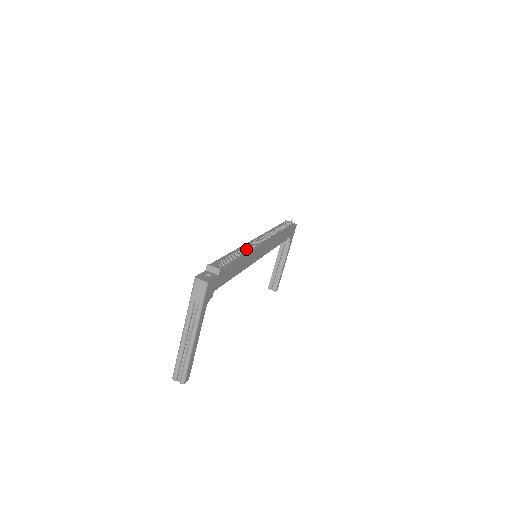
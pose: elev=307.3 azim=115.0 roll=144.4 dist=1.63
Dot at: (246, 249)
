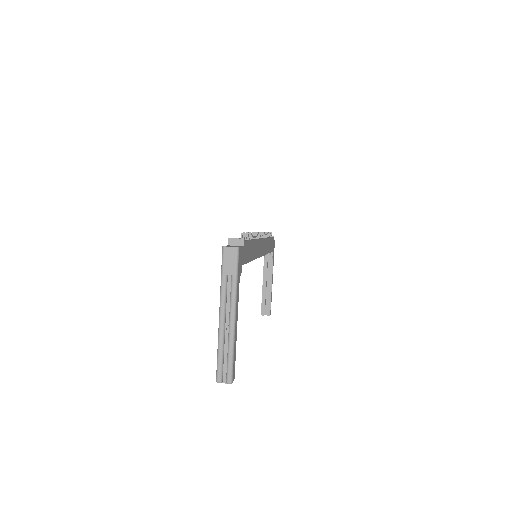
Dot at: occluded
